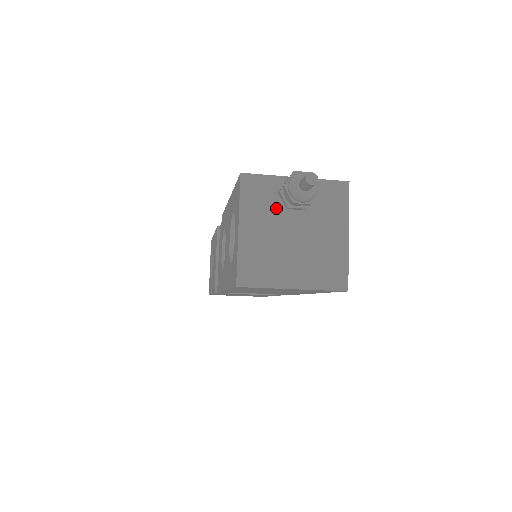
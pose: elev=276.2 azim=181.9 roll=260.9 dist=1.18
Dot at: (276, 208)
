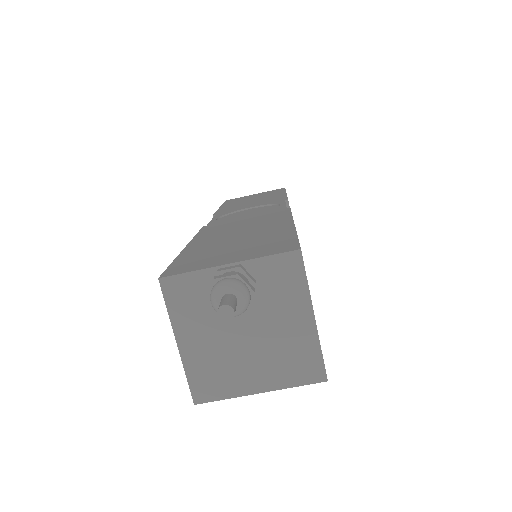
Dot at: occluded
